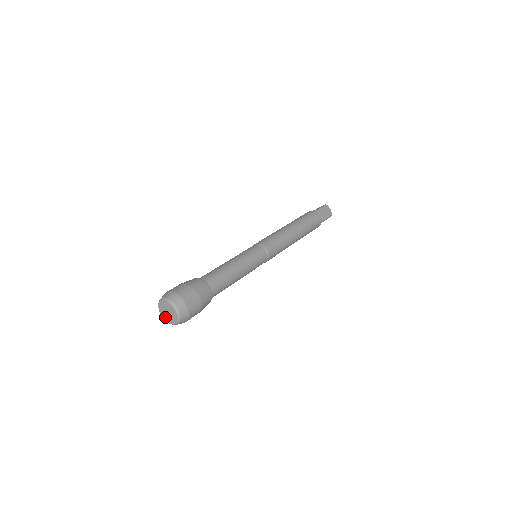
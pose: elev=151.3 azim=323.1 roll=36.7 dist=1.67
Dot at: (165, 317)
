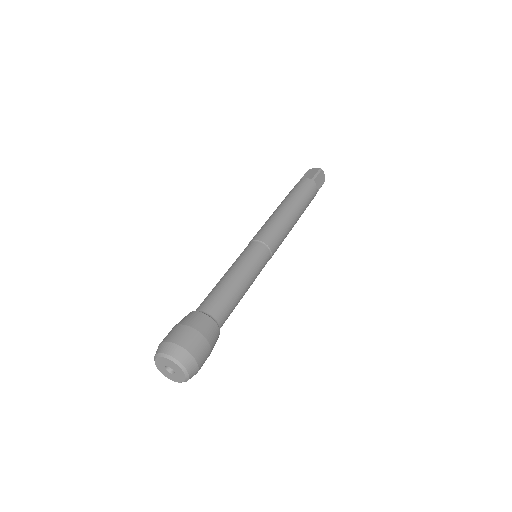
Dot at: (163, 372)
